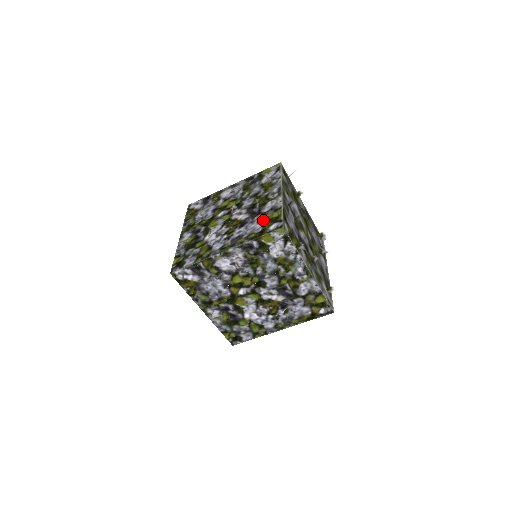
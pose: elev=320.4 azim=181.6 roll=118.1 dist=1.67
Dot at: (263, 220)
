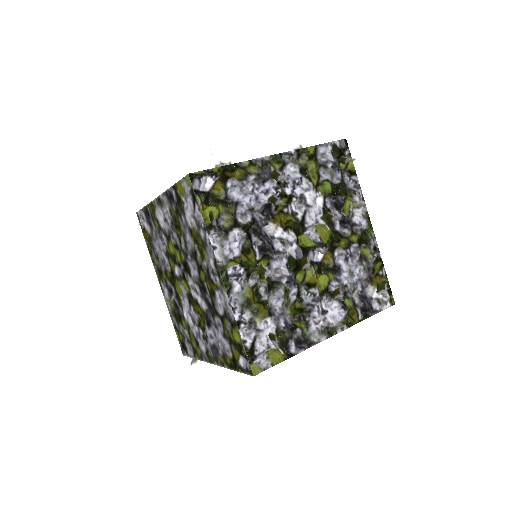
Dot at: occluded
